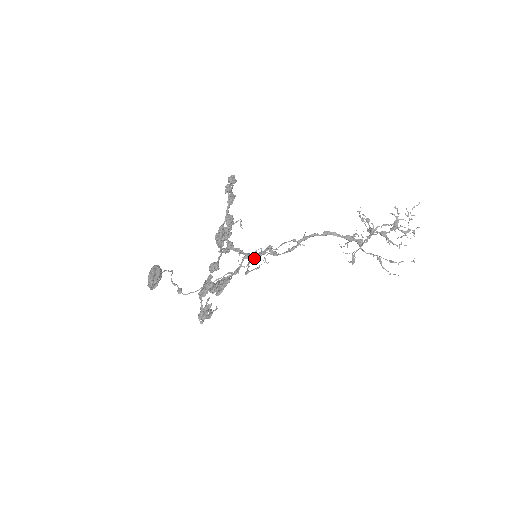
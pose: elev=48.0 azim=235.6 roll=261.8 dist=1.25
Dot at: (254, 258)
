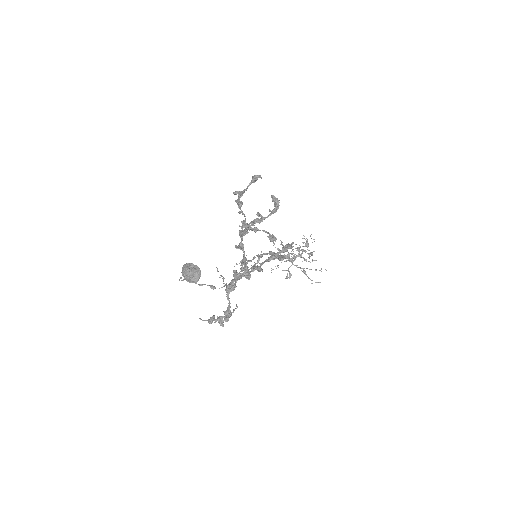
Dot at: (245, 264)
